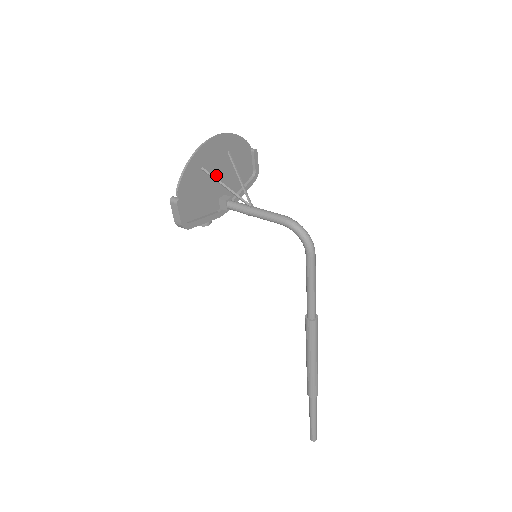
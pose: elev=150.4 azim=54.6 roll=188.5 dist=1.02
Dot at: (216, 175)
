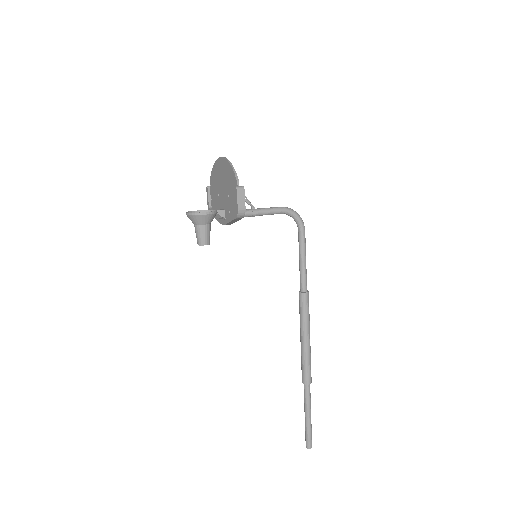
Dot at: (224, 188)
